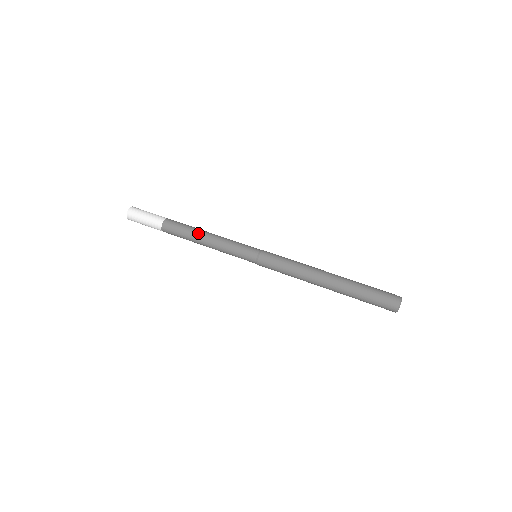
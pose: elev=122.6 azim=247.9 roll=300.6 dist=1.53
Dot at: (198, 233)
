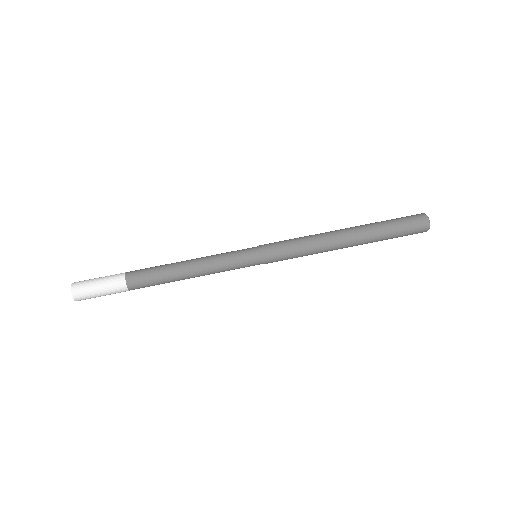
Dot at: (176, 266)
